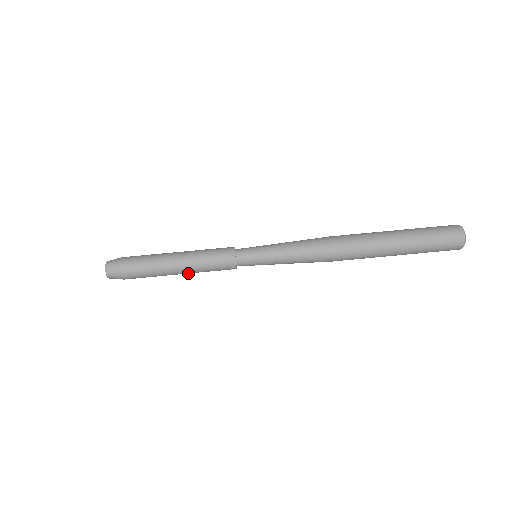
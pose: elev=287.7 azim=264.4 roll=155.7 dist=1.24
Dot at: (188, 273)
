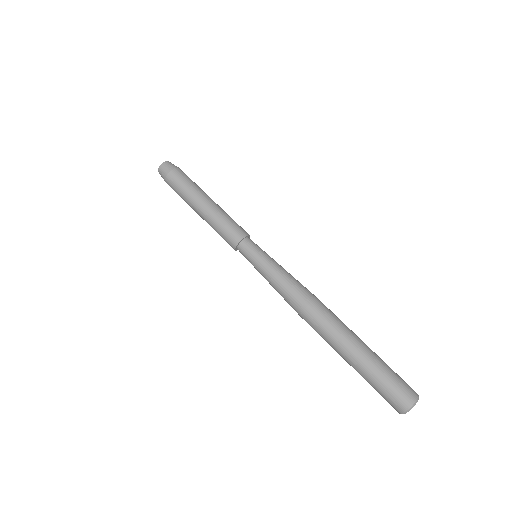
Dot at: (204, 217)
